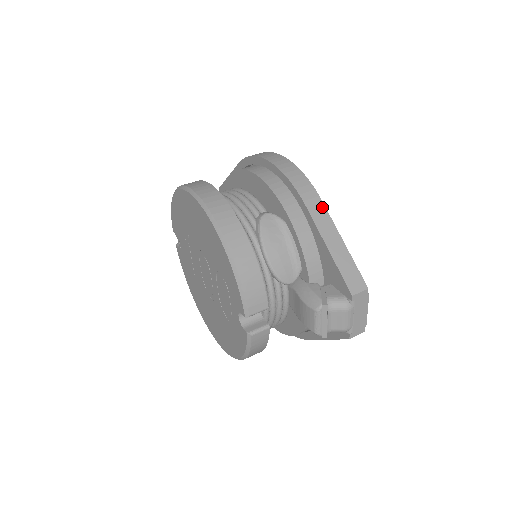
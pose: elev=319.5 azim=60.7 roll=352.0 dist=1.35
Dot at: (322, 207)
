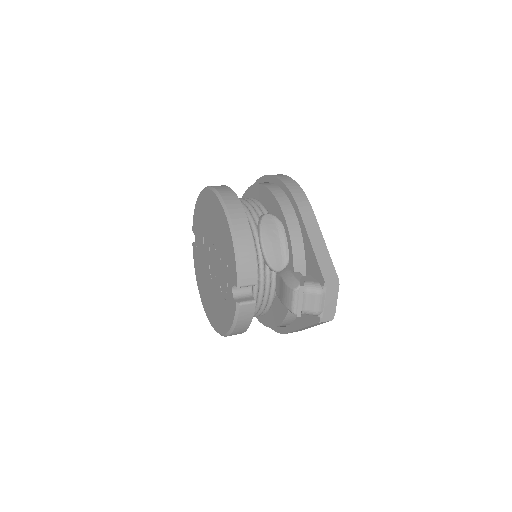
Dot at: (312, 214)
